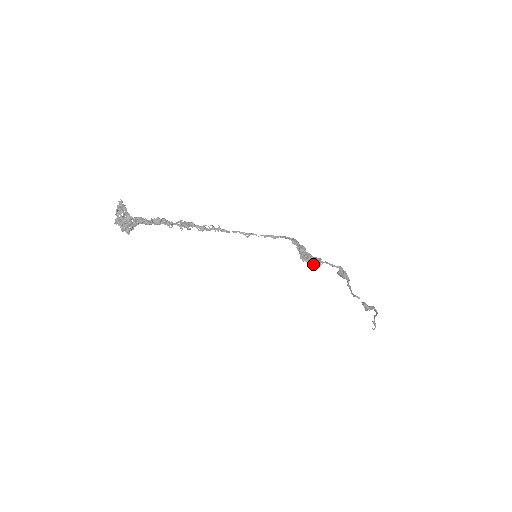
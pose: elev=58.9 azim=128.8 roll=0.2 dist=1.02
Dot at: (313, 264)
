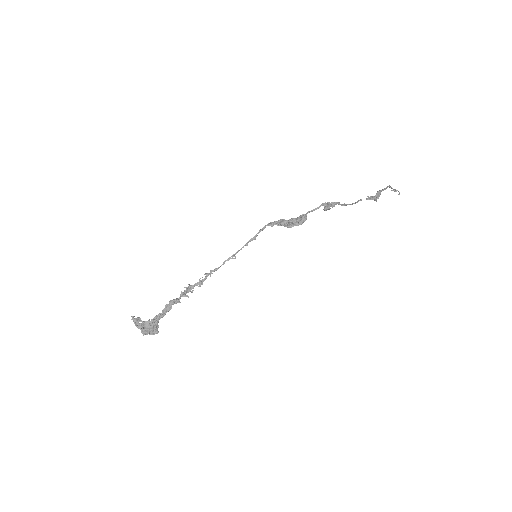
Dot at: (300, 223)
